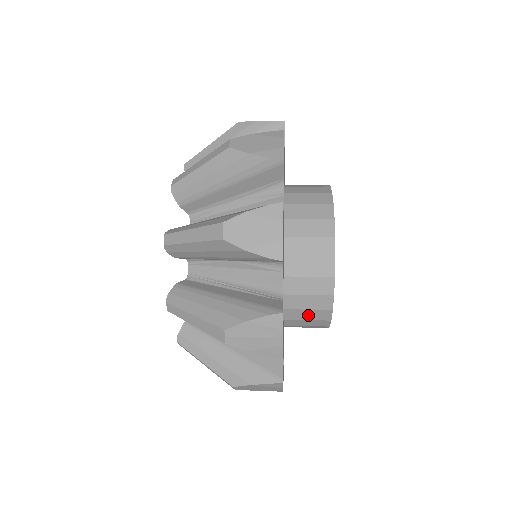
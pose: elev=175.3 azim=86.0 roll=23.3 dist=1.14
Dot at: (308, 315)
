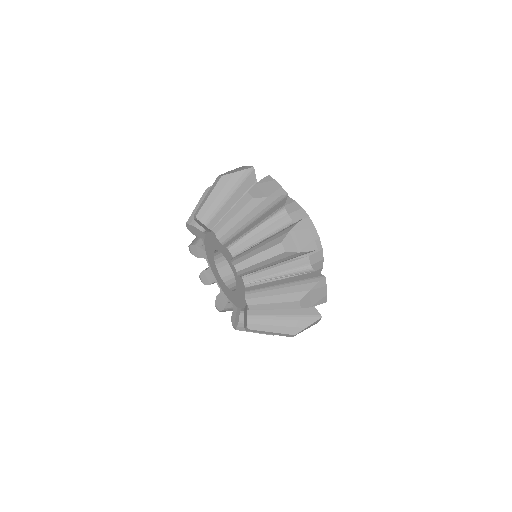
Dot at: occluded
